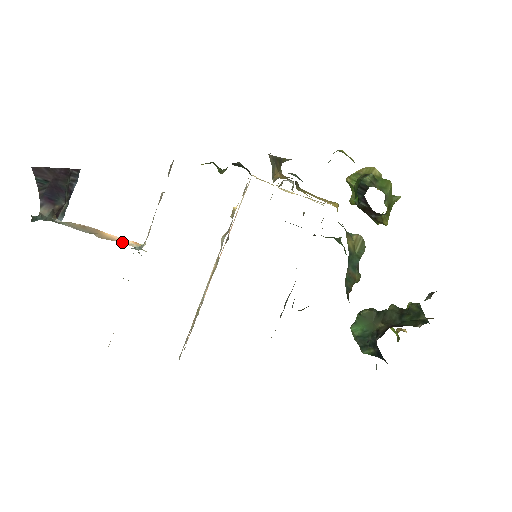
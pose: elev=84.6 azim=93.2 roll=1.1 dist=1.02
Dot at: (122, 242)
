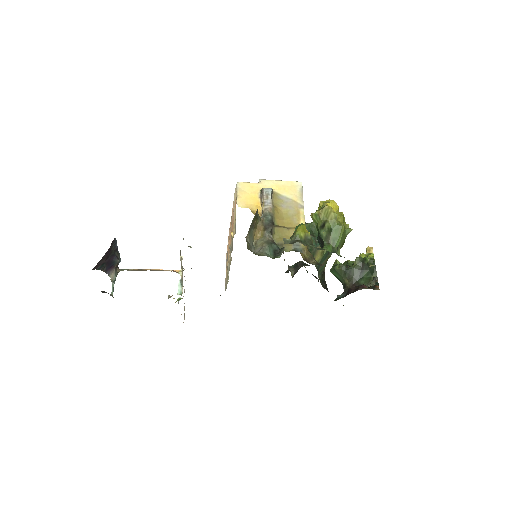
Dot at: (166, 270)
